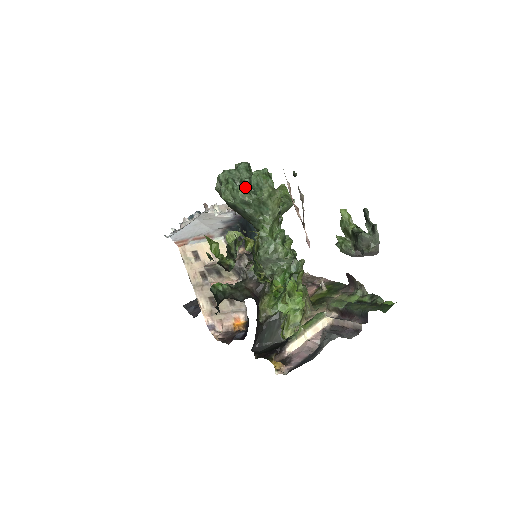
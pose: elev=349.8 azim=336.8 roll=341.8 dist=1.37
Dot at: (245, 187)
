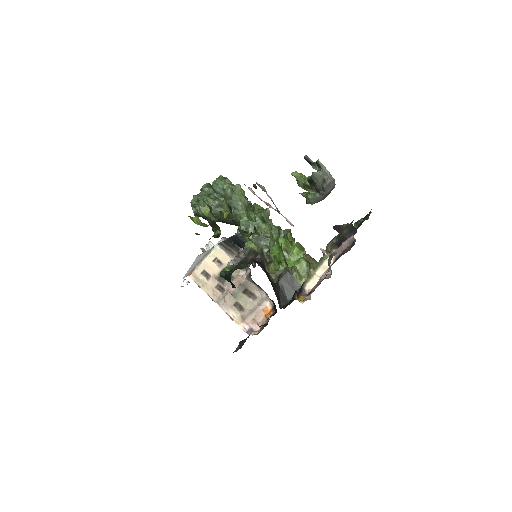
Dot at: (212, 195)
